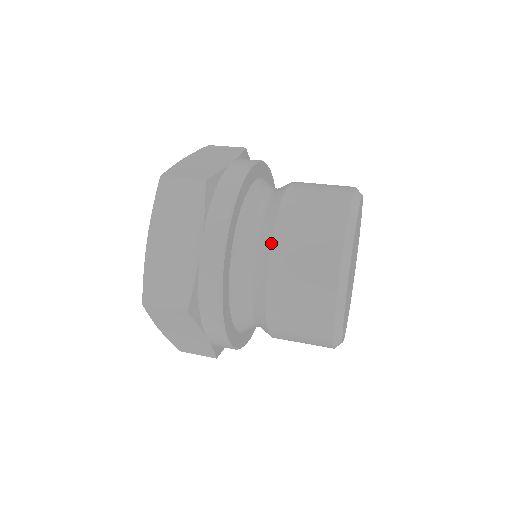
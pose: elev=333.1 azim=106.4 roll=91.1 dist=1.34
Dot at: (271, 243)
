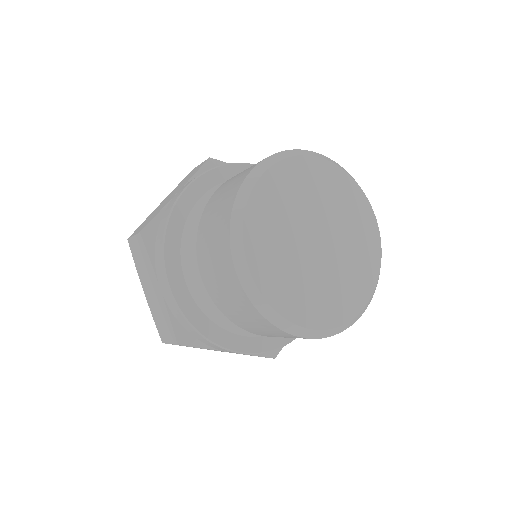
Dot at: (223, 183)
